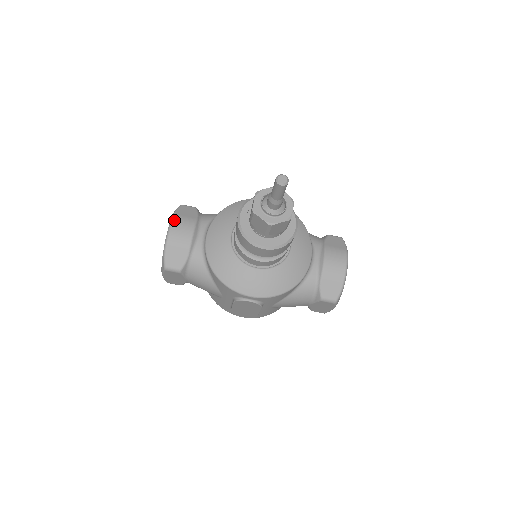
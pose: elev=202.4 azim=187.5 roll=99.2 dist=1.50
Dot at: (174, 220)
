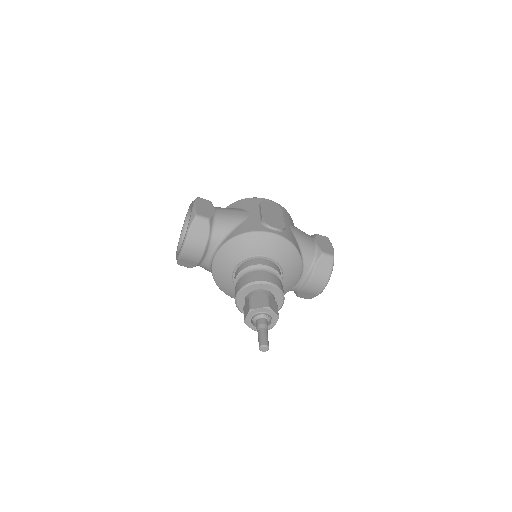
Dot at: (187, 242)
